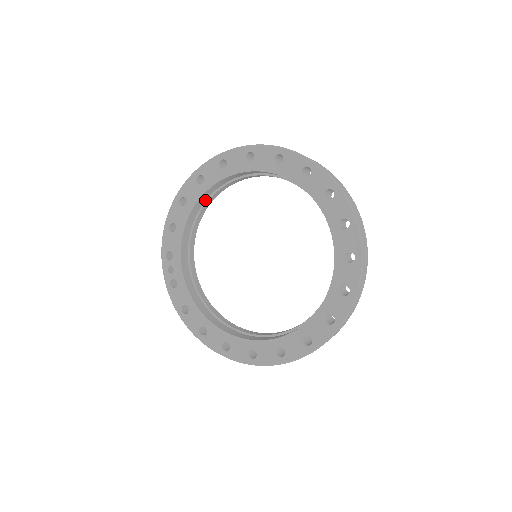
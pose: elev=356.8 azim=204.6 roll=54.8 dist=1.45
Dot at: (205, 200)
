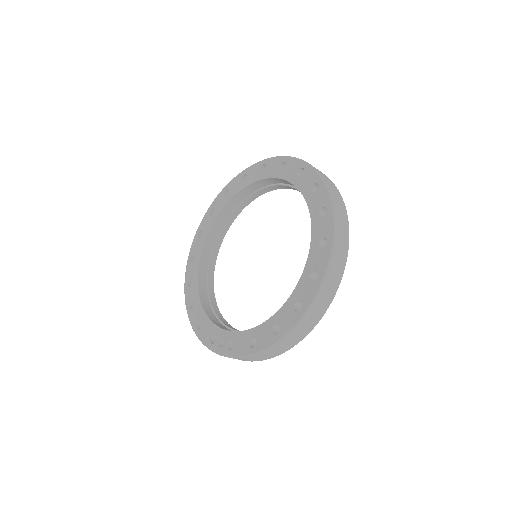
Dot at: (207, 292)
